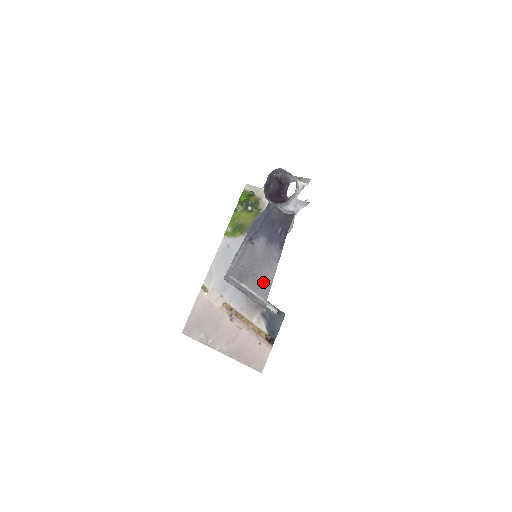
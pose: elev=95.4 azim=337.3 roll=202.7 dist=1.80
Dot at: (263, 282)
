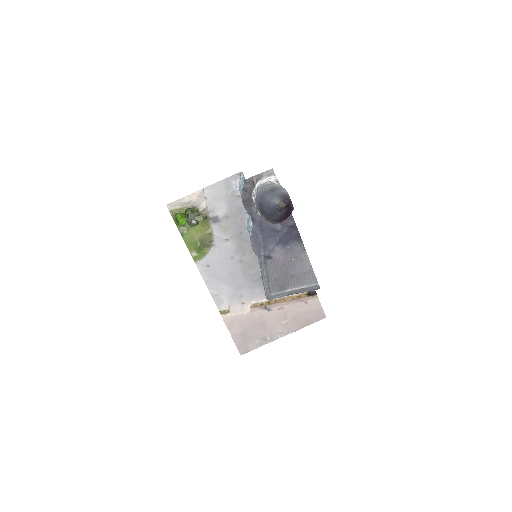
Dot at: (304, 274)
